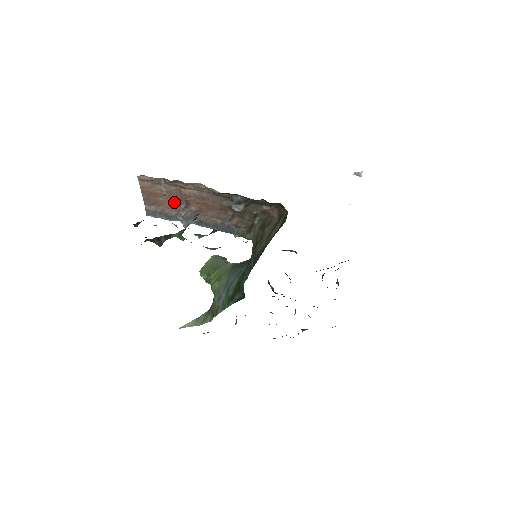
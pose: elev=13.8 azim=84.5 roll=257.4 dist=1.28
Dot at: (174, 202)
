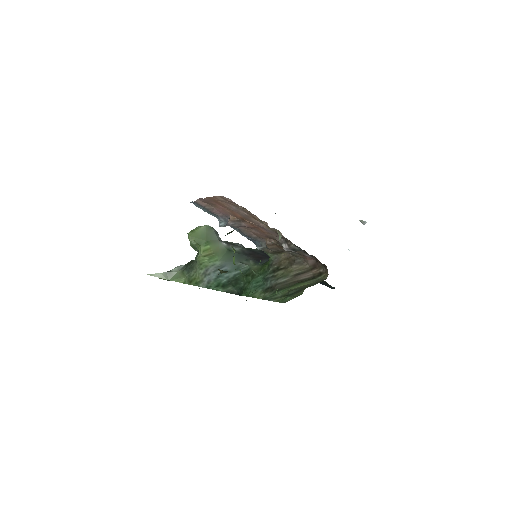
Dot at: (230, 213)
